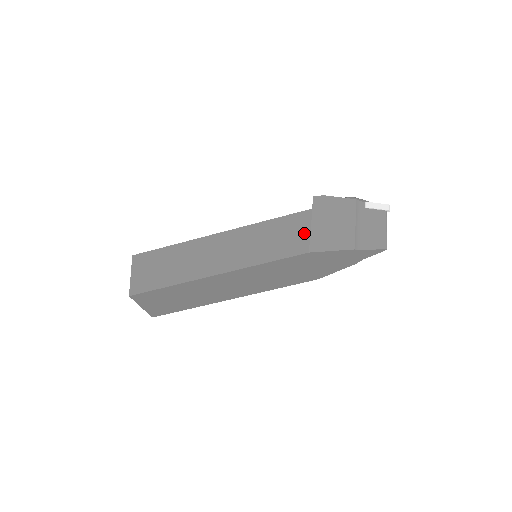
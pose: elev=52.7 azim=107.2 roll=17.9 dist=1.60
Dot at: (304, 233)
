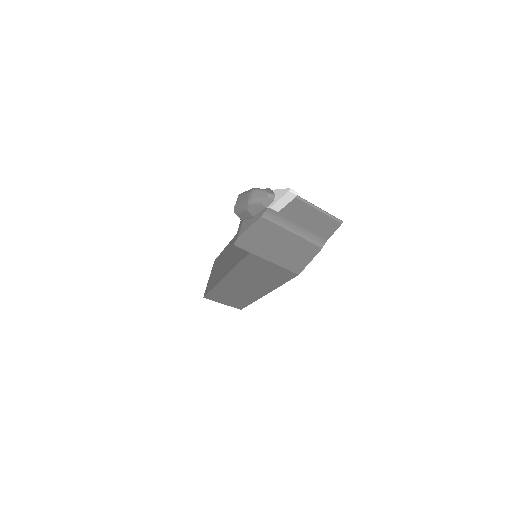
Dot at: (274, 267)
